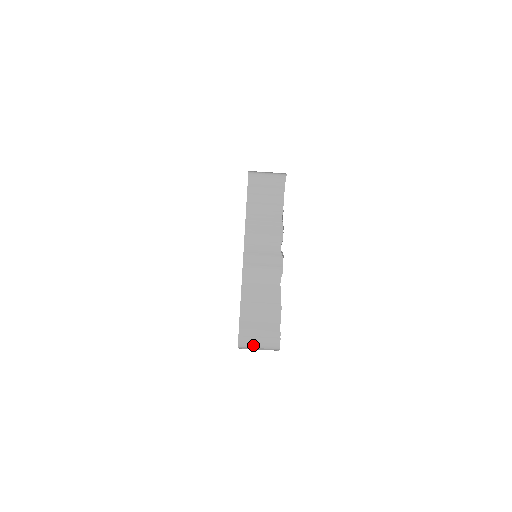
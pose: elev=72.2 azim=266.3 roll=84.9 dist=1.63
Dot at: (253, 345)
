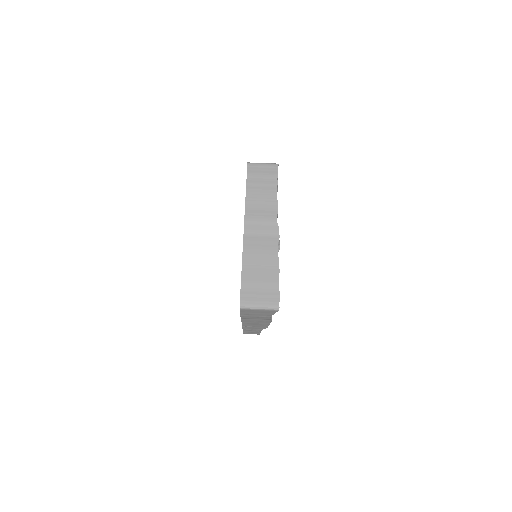
Dot at: (254, 304)
